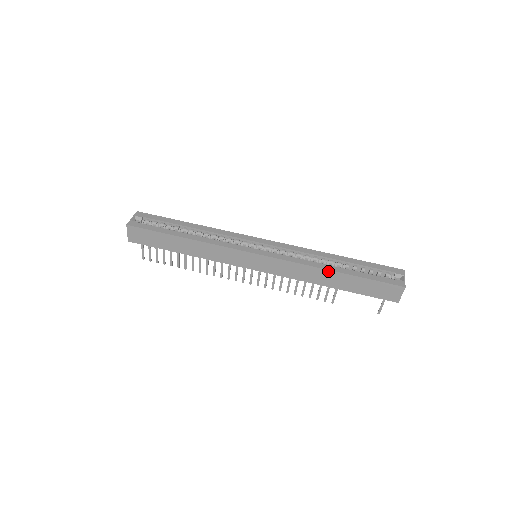
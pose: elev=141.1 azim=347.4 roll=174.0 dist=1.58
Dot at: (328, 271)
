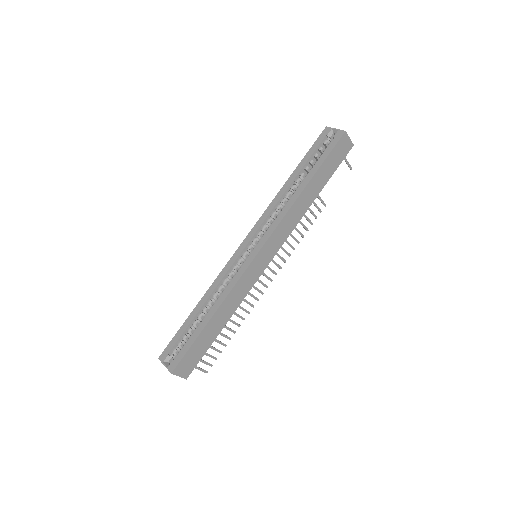
Dot at: (302, 193)
